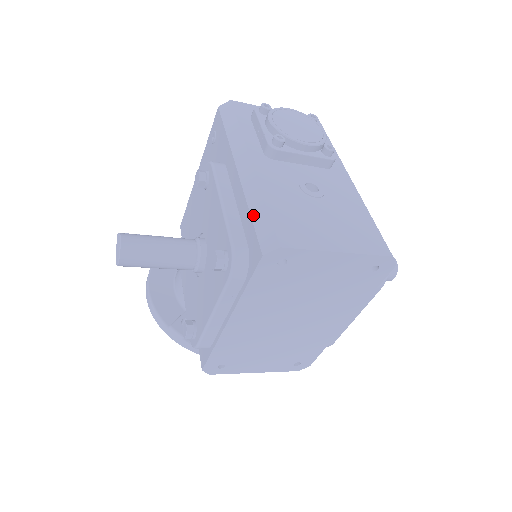
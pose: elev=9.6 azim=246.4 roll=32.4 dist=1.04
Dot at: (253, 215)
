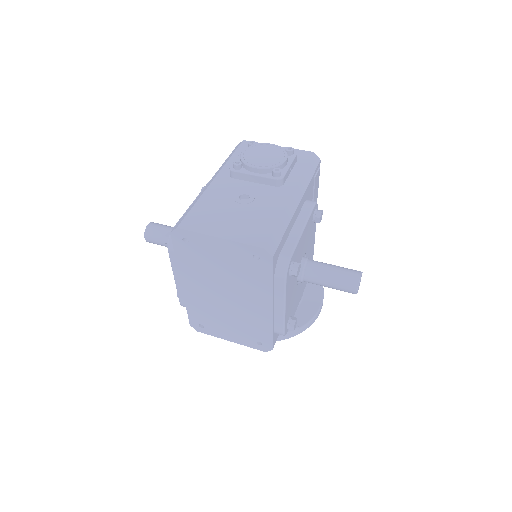
Dot at: (187, 210)
